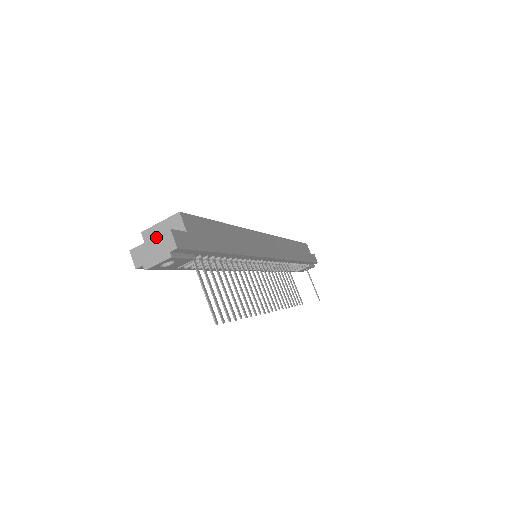
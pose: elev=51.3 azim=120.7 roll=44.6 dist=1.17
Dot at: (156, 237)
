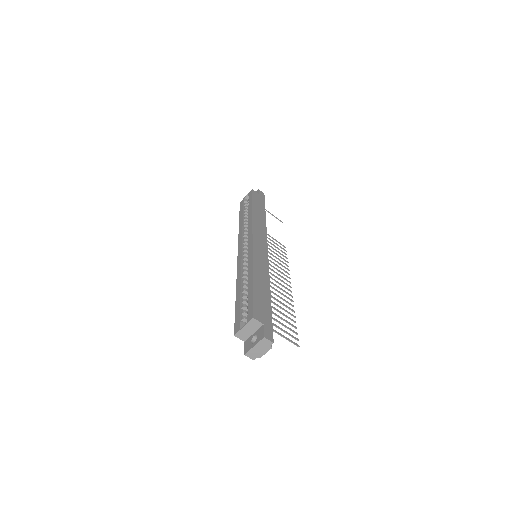
Dot at: (257, 344)
